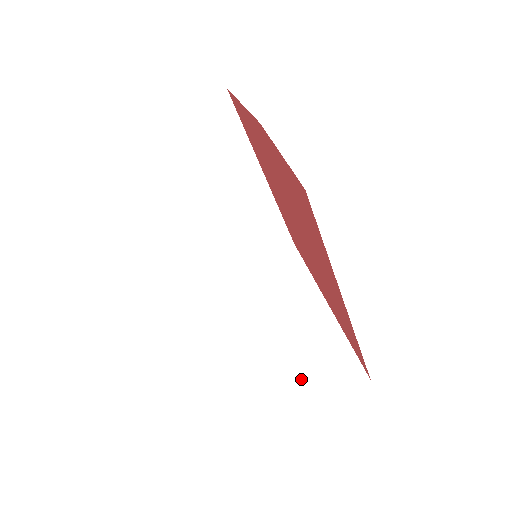
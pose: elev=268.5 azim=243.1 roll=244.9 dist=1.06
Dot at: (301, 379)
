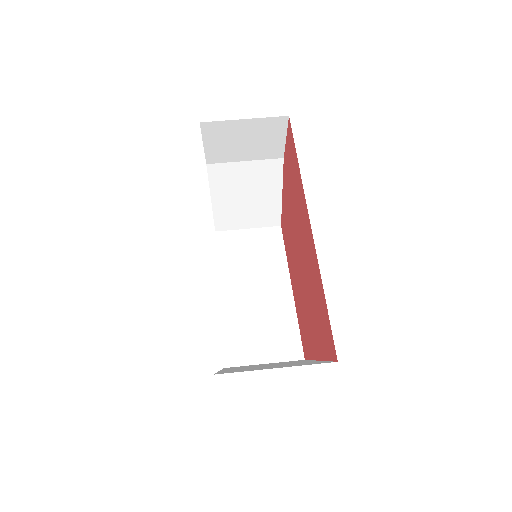
Dot at: (252, 369)
